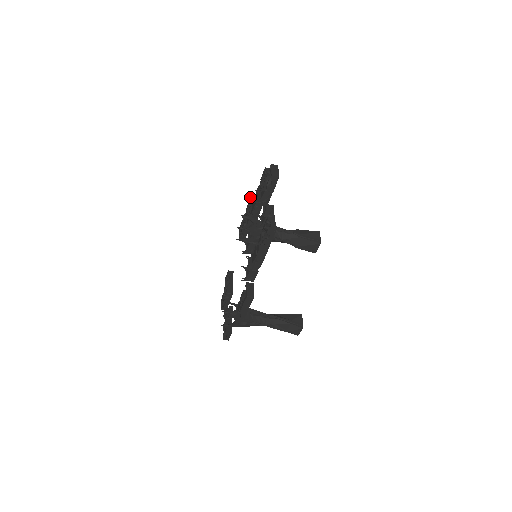
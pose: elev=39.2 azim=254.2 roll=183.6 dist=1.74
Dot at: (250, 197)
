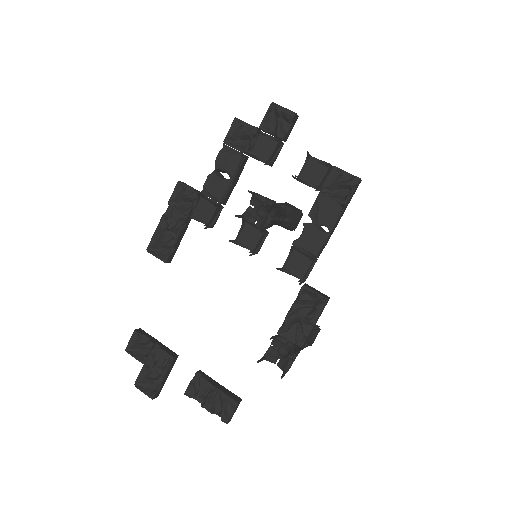
Dot at: (179, 181)
